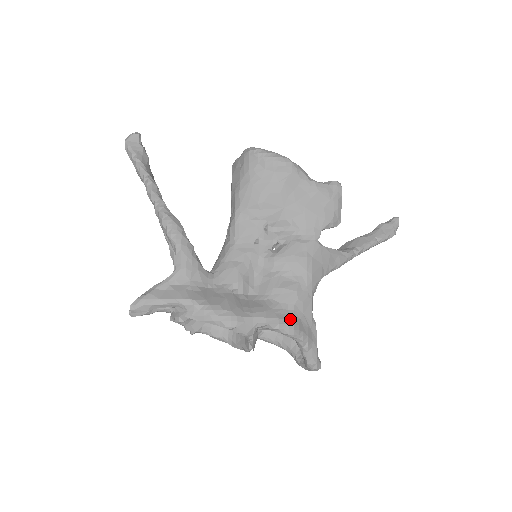
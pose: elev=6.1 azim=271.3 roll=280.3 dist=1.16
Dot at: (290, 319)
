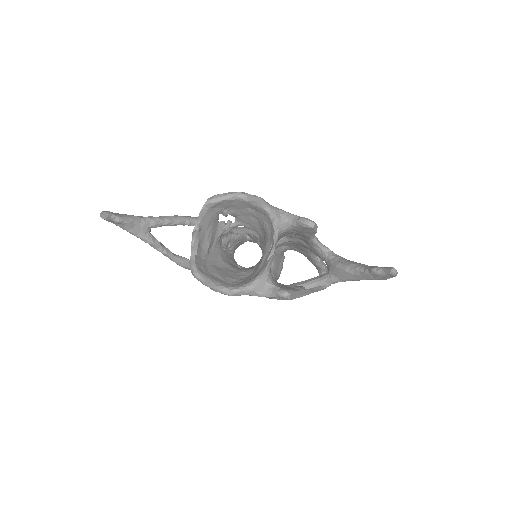
Dot at: occluded
